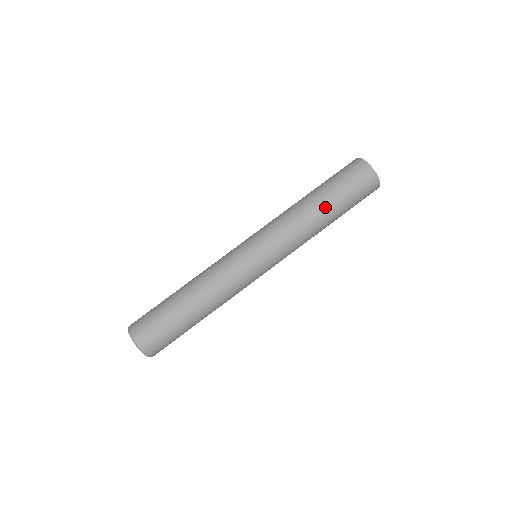
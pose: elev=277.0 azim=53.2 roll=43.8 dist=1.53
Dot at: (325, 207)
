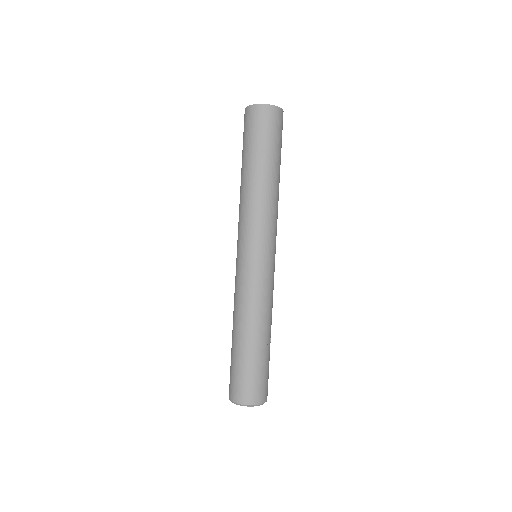
Dot at: (271, 171)
